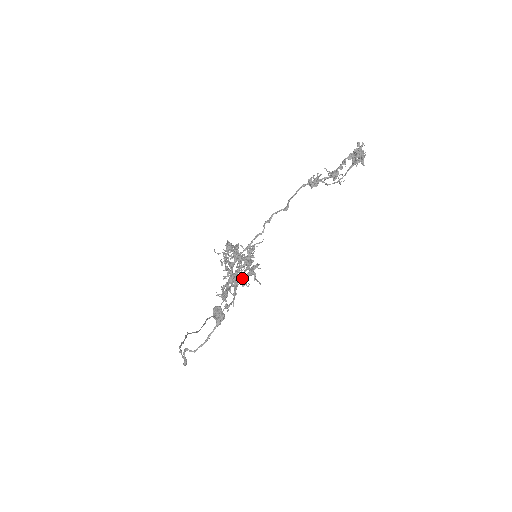
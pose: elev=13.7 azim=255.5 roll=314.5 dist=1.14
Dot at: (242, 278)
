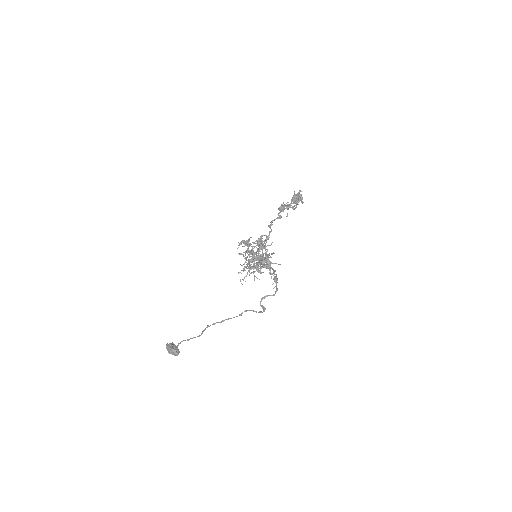
Dot at: occluded
